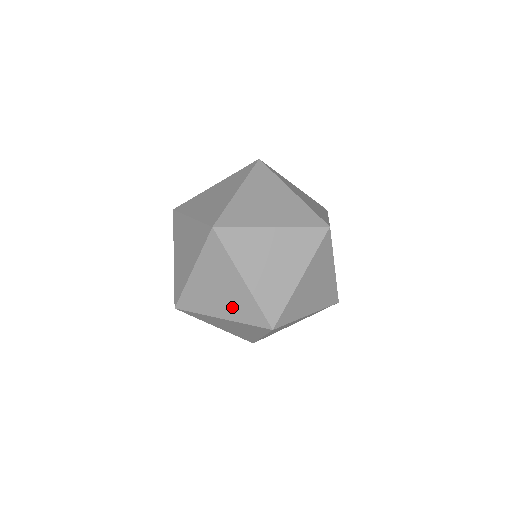
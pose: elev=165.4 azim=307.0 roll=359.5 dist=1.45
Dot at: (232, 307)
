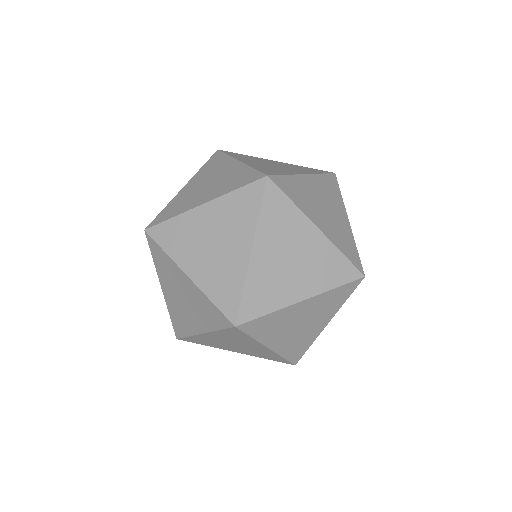
Dot at: occluded
